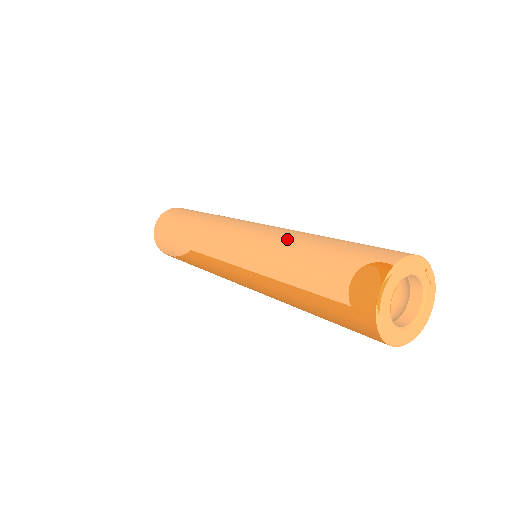
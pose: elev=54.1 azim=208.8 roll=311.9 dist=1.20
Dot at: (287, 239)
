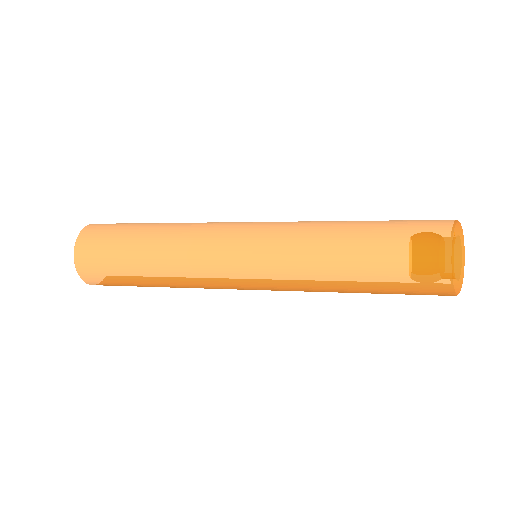
Dot at: (324, 226)
